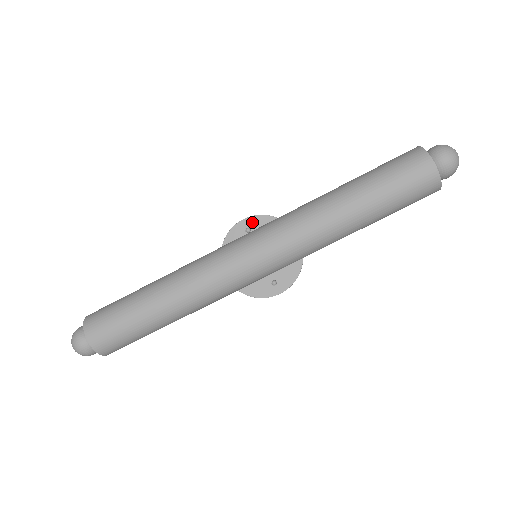
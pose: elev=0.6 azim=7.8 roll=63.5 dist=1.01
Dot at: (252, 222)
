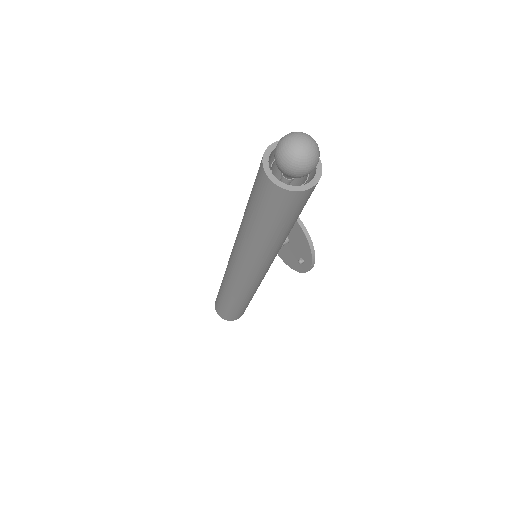
Dot at: occluded
